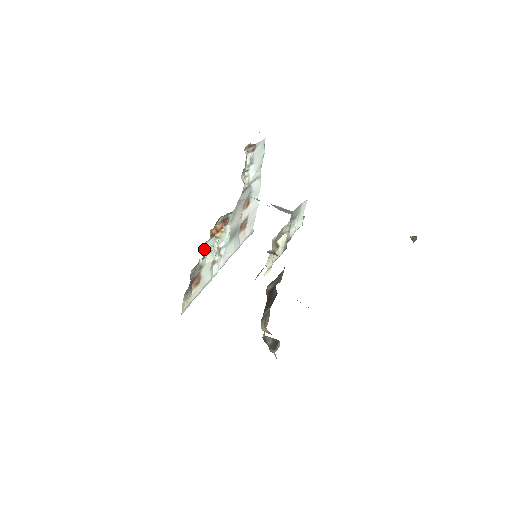
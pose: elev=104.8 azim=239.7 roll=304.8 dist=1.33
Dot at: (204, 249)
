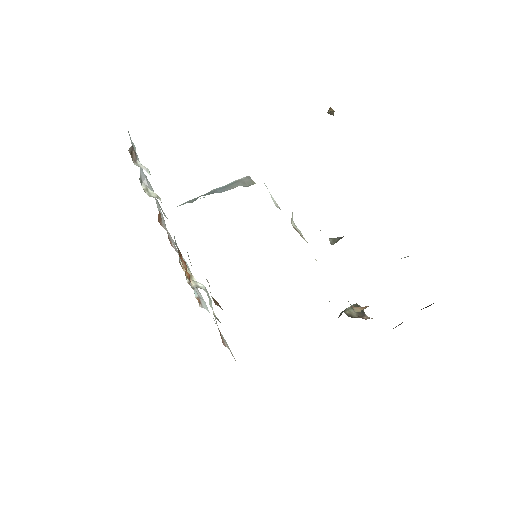
Dot at: (214, 302)
